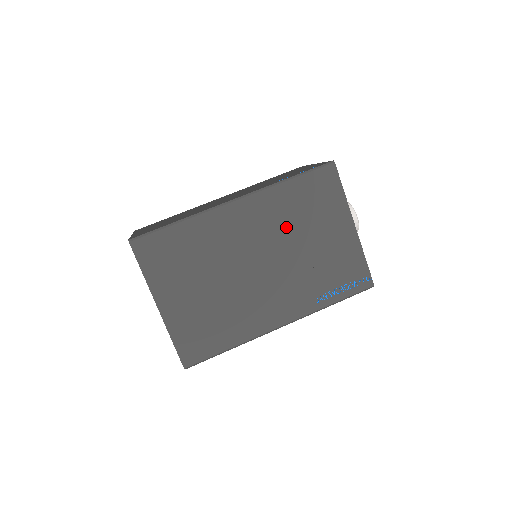
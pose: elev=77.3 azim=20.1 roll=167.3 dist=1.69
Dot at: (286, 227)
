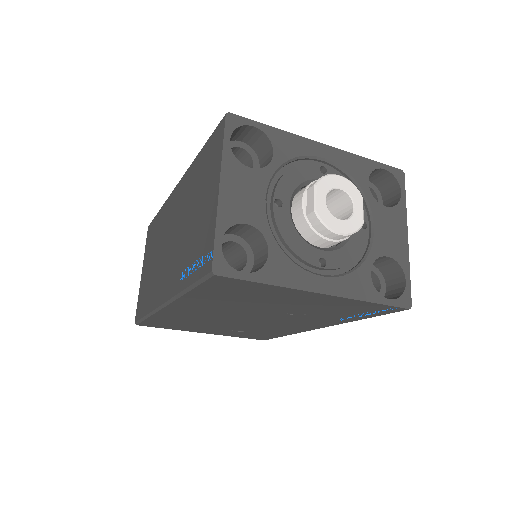
Dot at: (237, 306)
